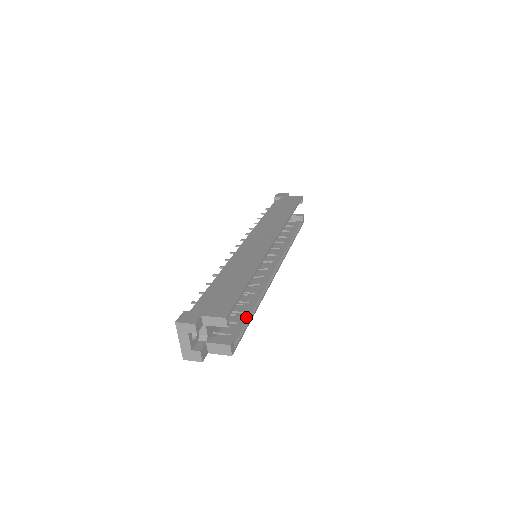
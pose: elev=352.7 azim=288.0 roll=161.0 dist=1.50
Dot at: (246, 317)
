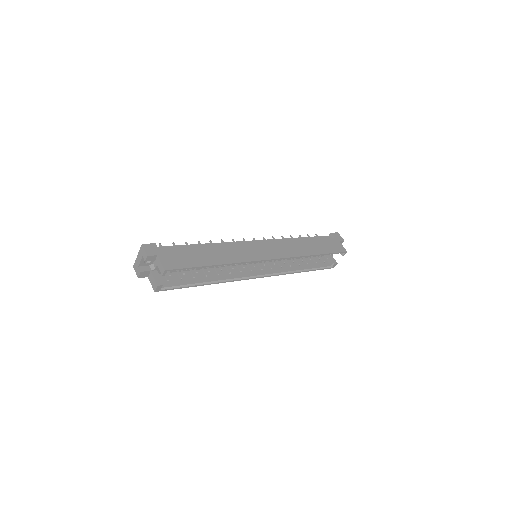
Dot at: (194, 282)
